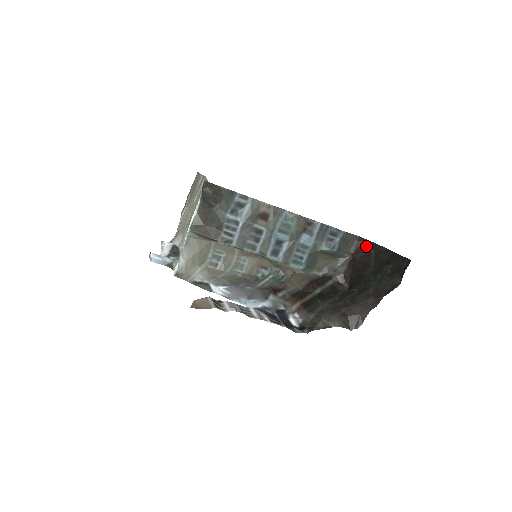
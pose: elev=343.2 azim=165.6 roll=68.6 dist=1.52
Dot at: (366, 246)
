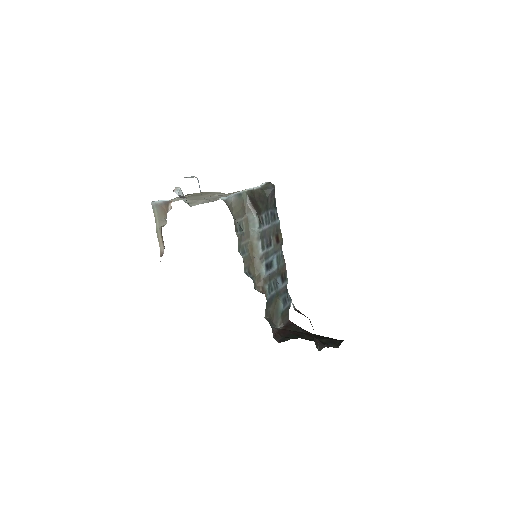
Dot at: (296, 327)
